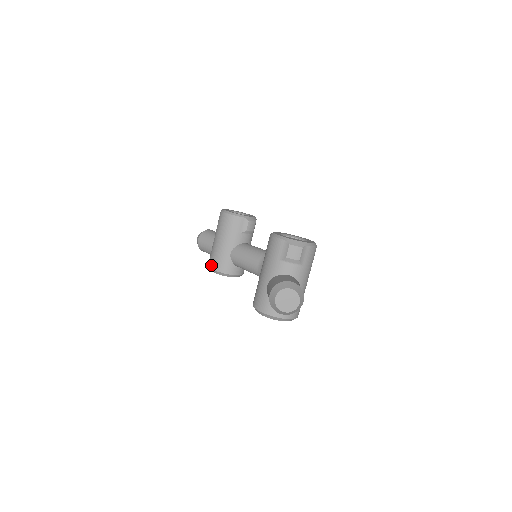
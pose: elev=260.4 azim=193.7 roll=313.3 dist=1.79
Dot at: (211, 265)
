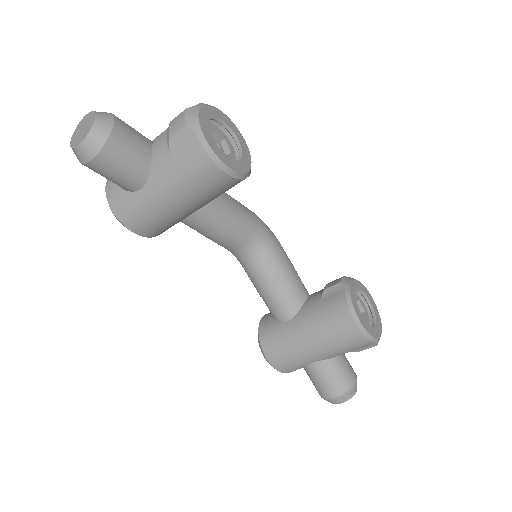
Dot at: (135, 228)
